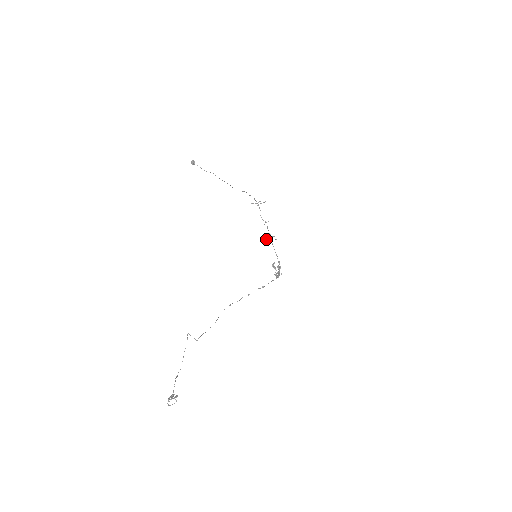
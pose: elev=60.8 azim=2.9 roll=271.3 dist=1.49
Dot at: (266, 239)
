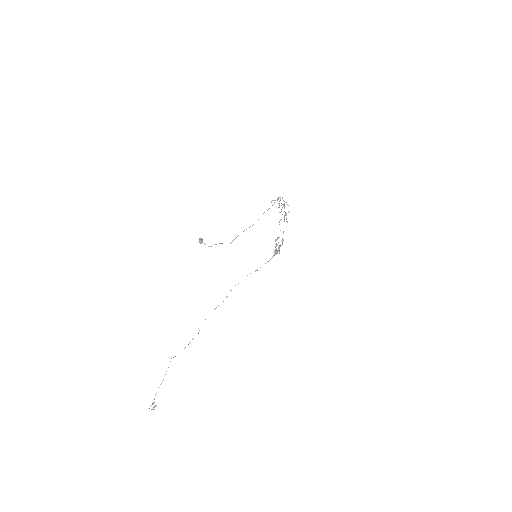
Dot at: occluded
